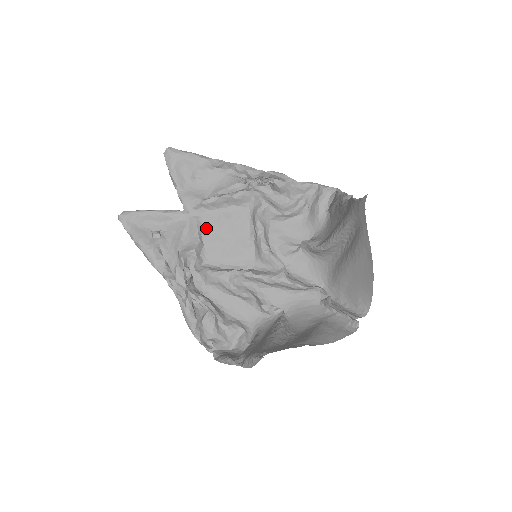
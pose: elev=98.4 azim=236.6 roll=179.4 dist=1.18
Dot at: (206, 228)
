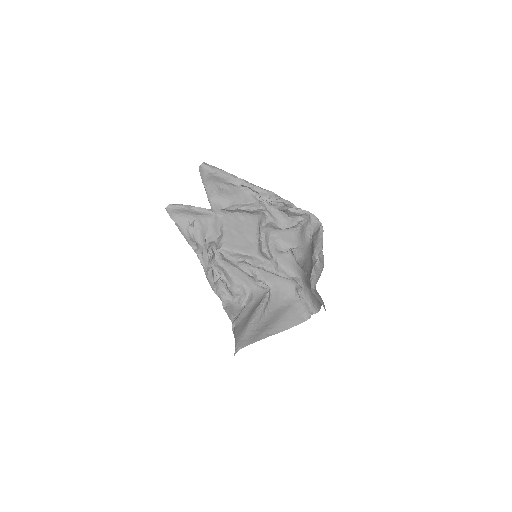
Dot at: (226, 224)
